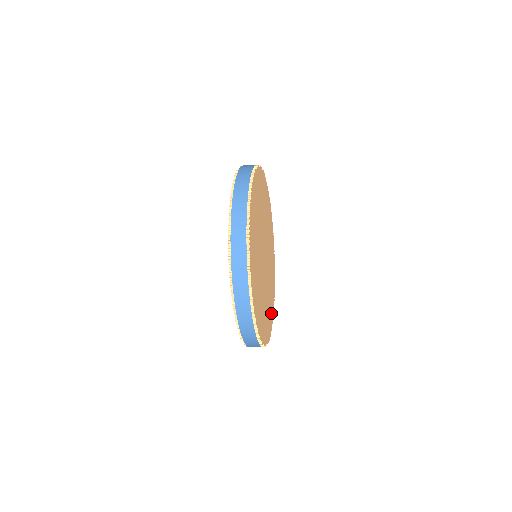
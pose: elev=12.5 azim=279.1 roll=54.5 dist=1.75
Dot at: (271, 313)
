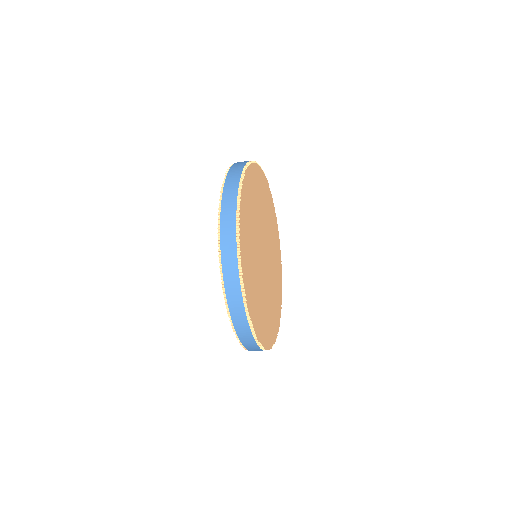
Dot at: (267, 333)
